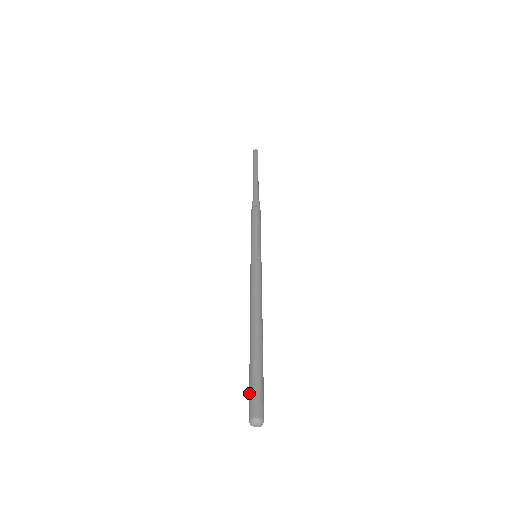
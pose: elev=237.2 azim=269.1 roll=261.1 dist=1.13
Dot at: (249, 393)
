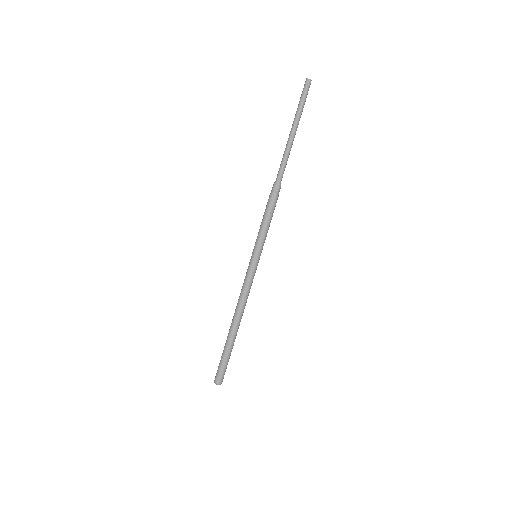
Dot at: (219, 368)
